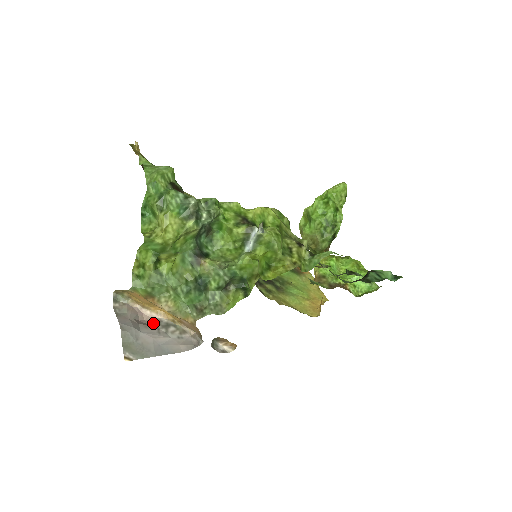
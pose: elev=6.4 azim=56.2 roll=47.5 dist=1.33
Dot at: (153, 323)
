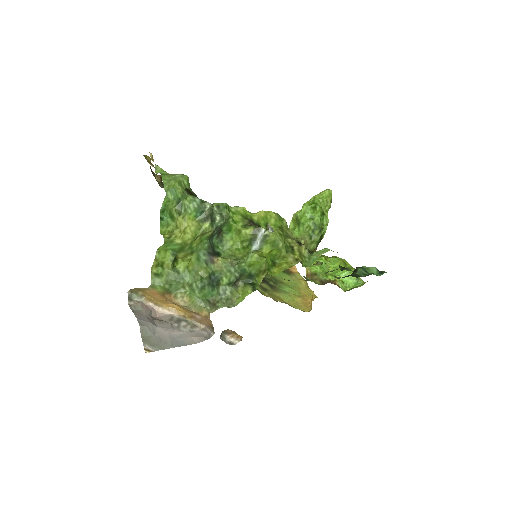
Dot at: (166, 319)
